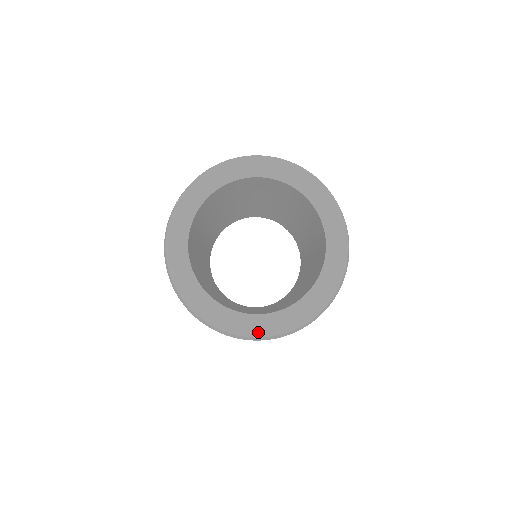
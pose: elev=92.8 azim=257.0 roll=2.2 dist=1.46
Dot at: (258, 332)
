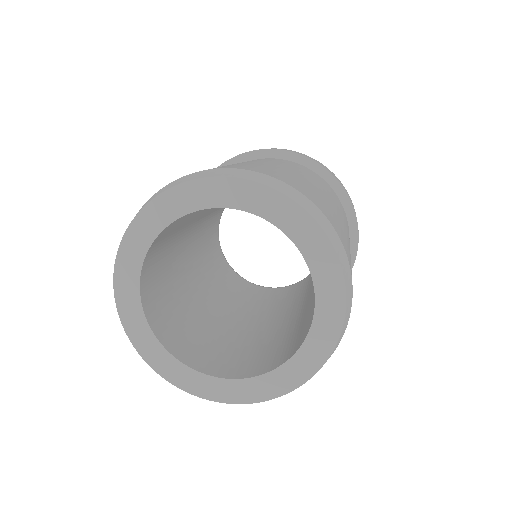
Dot at: (142, 349)
